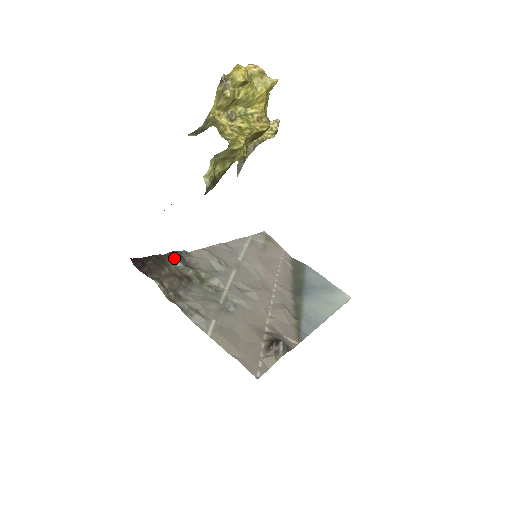
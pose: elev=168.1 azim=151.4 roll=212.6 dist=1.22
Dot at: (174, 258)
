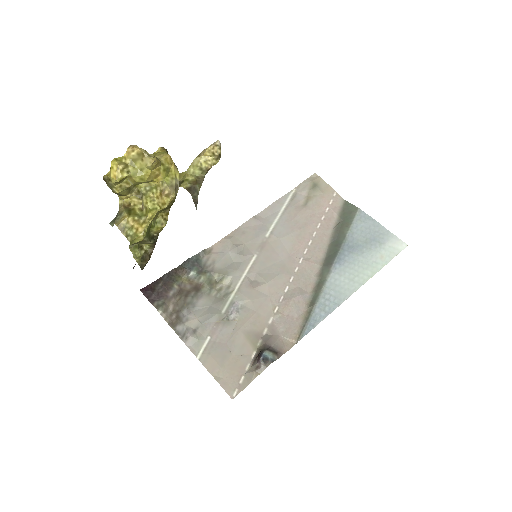
Dot at: (186, 269)
